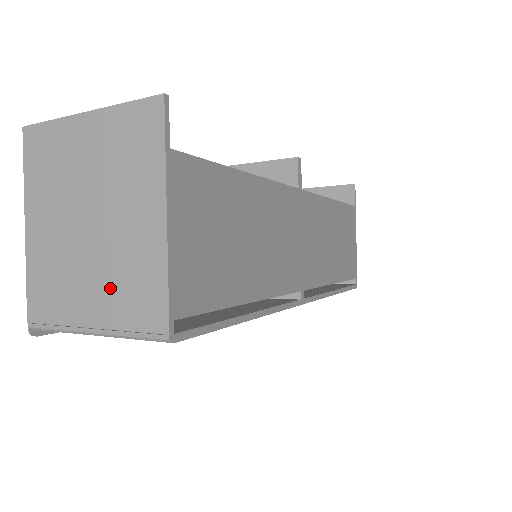
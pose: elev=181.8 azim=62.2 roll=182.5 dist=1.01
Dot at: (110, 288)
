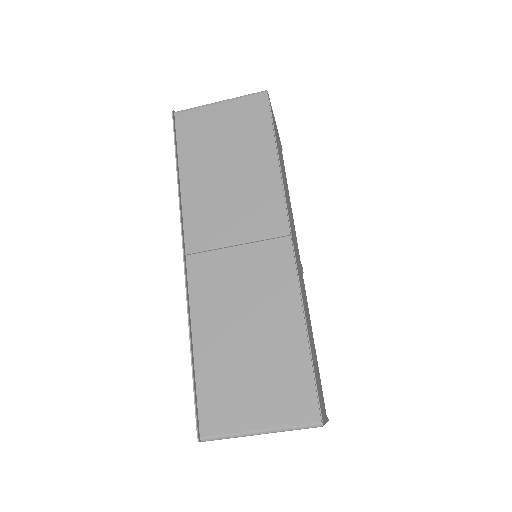
Dot at: occluded
